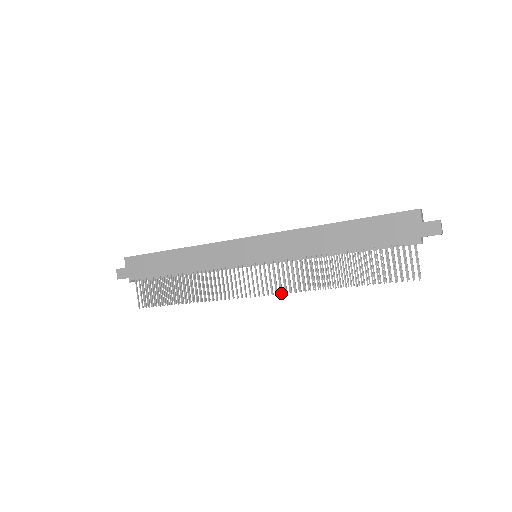
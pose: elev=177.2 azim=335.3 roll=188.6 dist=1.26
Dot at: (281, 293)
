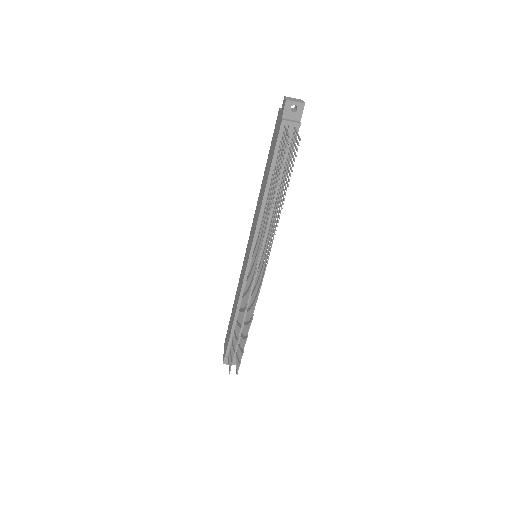
Dot at: occluded
